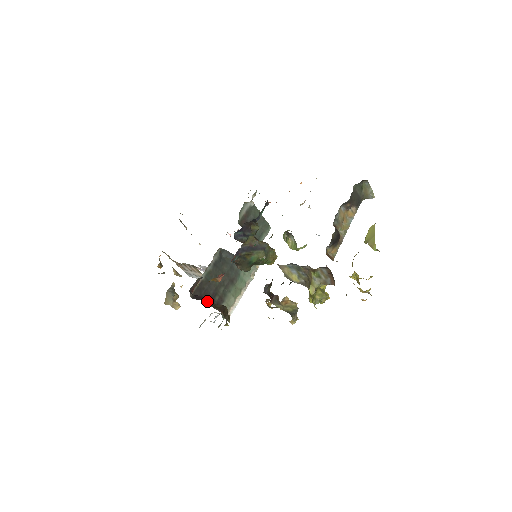
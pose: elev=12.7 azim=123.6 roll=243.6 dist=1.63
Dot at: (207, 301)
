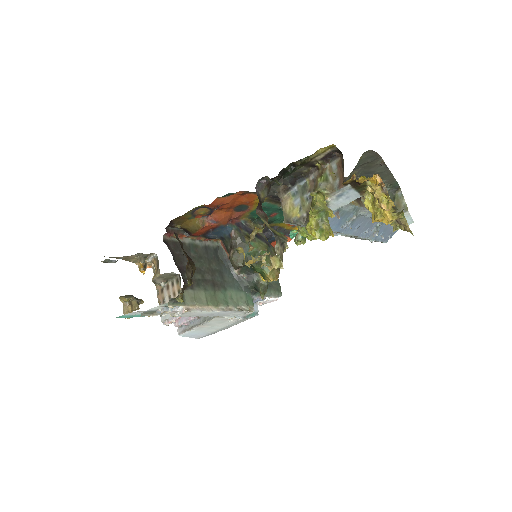
Dot at: occluded
